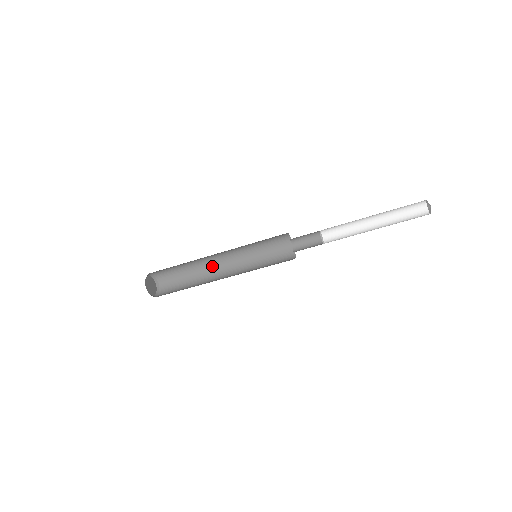
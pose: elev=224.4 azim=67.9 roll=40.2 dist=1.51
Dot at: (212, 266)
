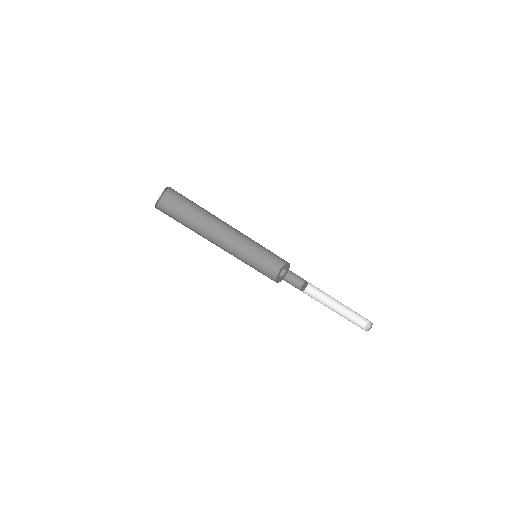
Dot at: (219, 223)
